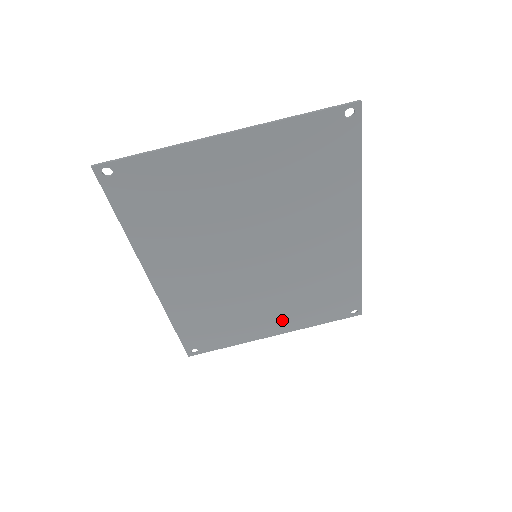
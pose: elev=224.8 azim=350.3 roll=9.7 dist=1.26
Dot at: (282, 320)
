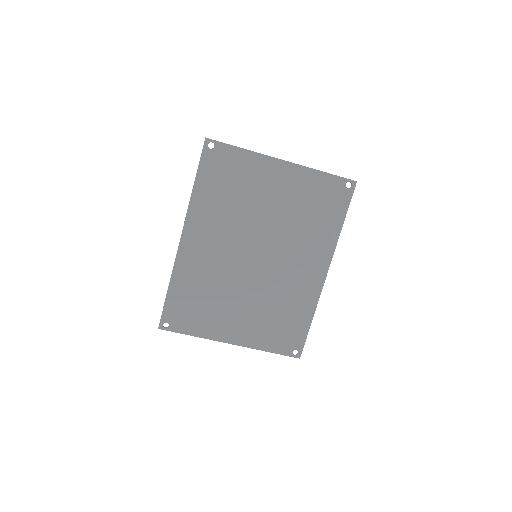
Dot at: (243, 329)
